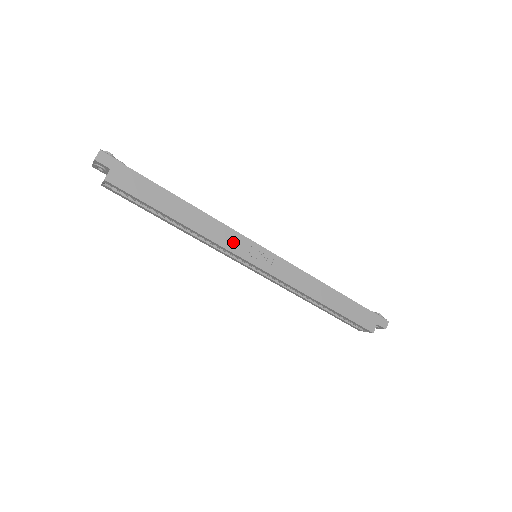
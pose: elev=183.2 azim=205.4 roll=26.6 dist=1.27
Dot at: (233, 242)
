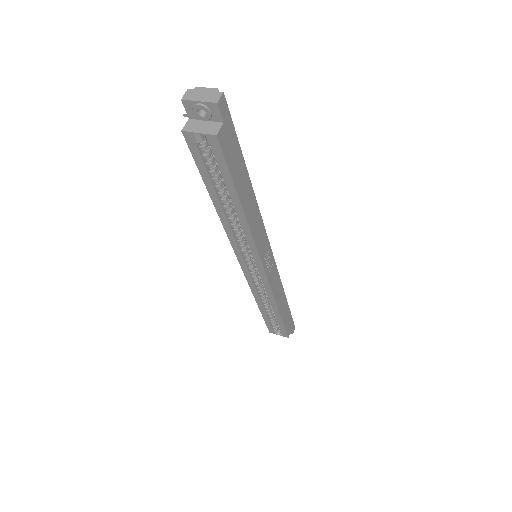
Dot at: (261, 241)
